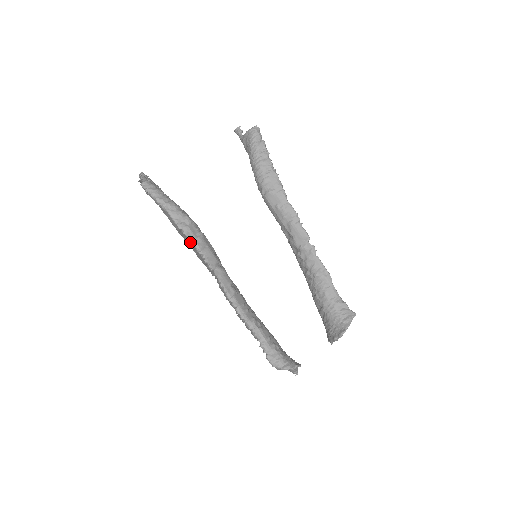
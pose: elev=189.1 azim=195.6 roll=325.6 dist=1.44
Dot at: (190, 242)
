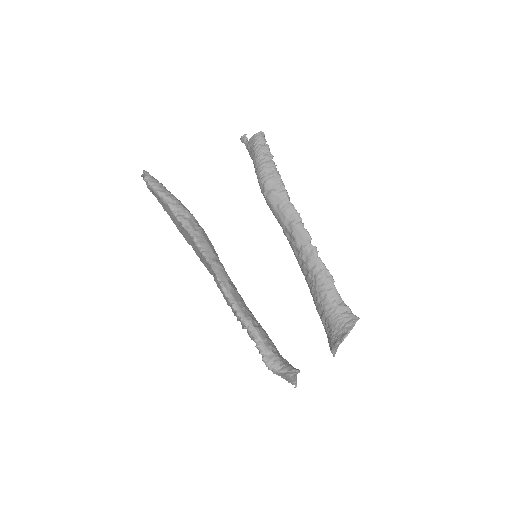
Dot at: (189, 235)
